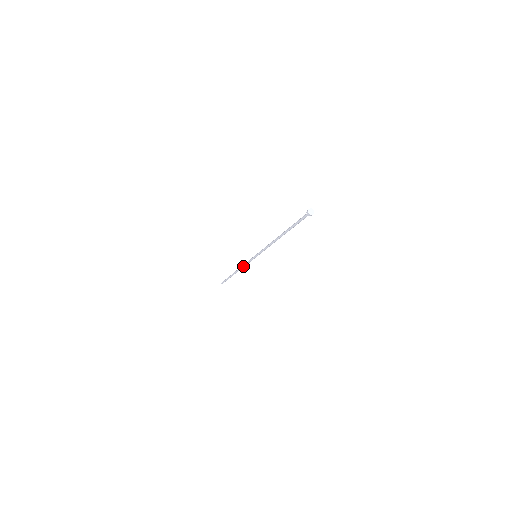
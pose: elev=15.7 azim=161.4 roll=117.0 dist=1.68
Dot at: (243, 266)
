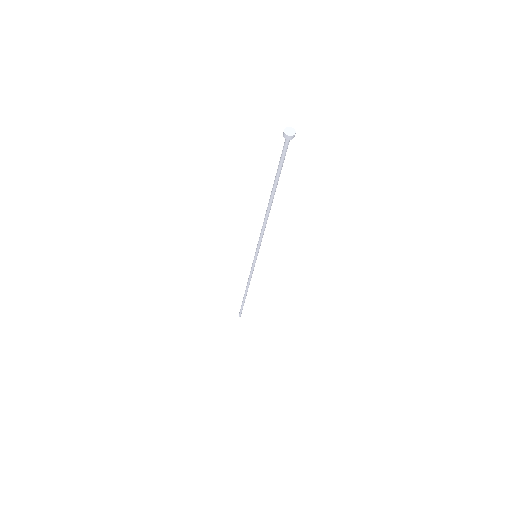
Dot at: (248, 278)
